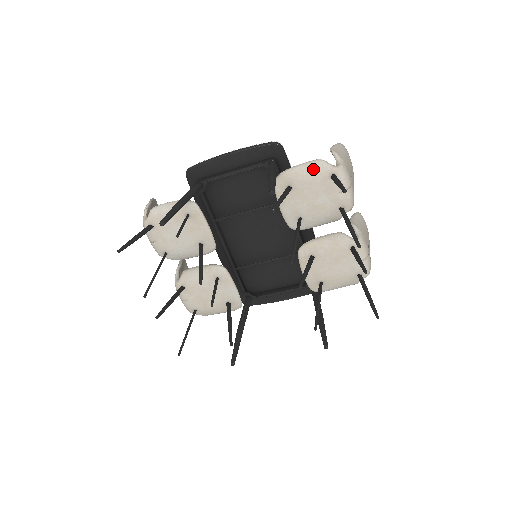
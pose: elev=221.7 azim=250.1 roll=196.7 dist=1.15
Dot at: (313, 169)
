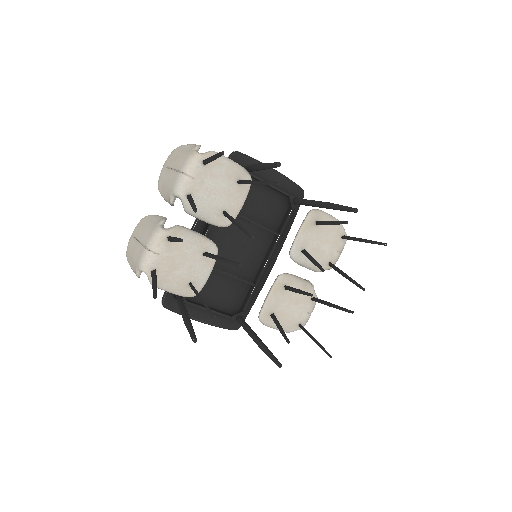
Dot at: occluded
